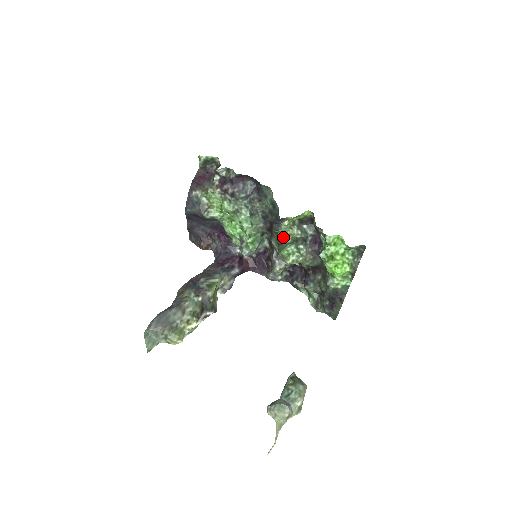
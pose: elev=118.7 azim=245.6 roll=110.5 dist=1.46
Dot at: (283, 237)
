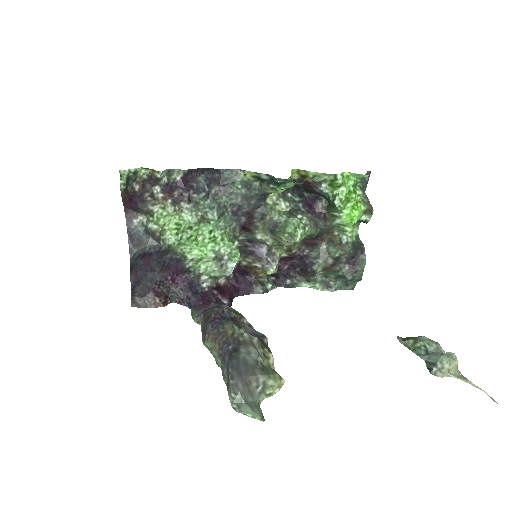
Dot at: (275, 217)
